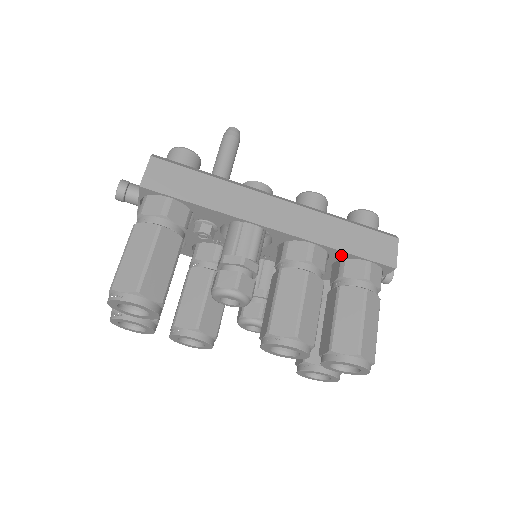
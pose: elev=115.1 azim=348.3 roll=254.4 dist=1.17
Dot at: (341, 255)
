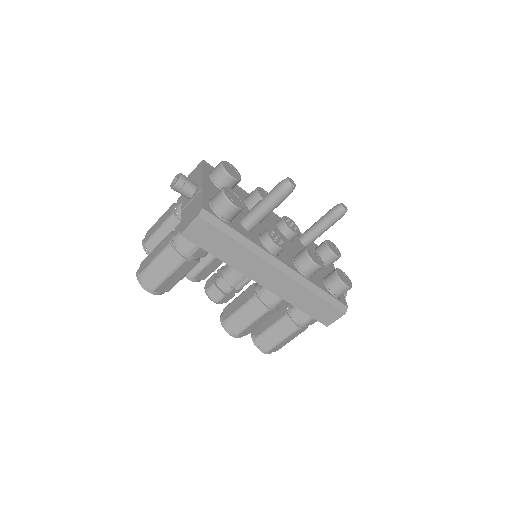
Dot at: occluded
